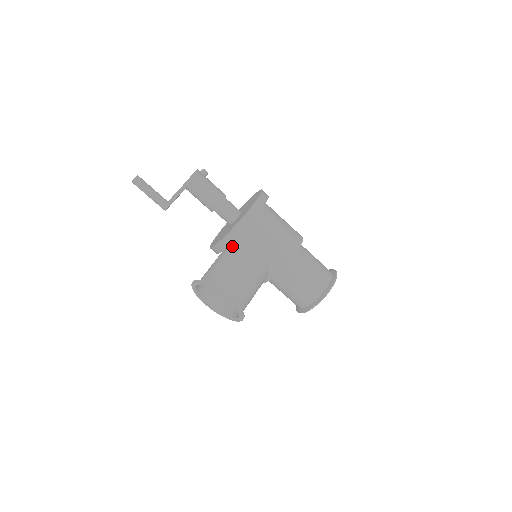
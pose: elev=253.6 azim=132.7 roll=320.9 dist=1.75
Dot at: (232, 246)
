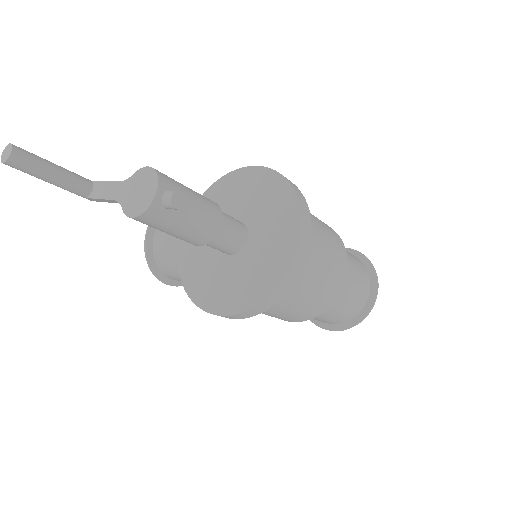
Dot at: occluded
